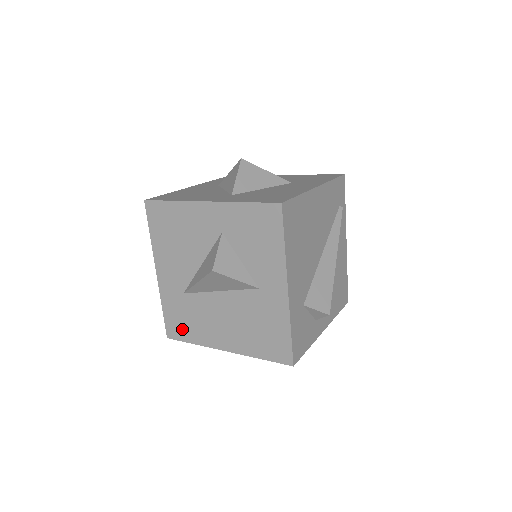
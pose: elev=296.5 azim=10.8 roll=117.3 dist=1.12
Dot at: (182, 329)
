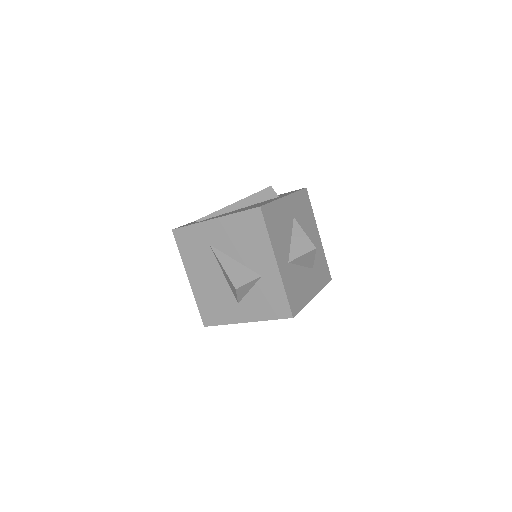
Dot at: (185, 243)
